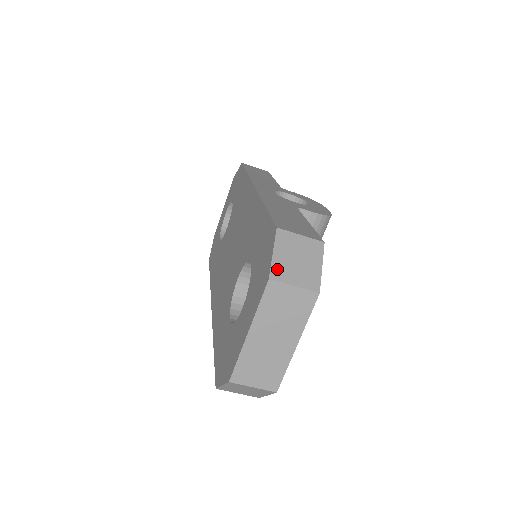
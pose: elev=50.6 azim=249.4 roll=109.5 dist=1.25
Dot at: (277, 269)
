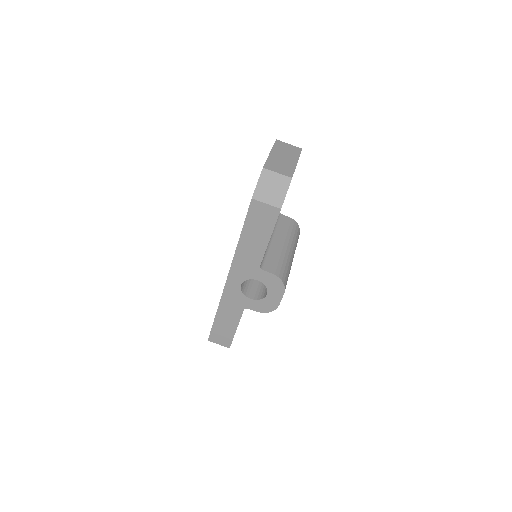
Dot at: occluded
